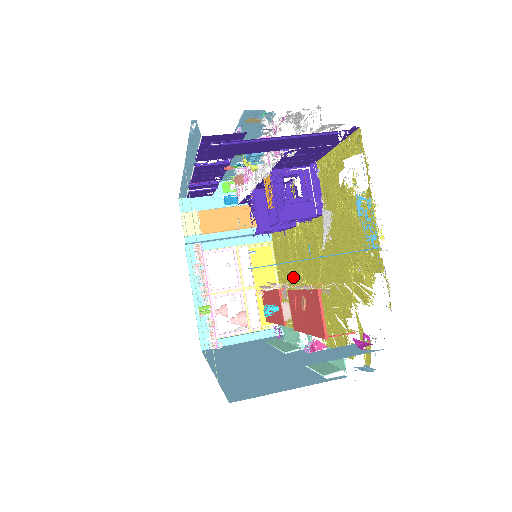
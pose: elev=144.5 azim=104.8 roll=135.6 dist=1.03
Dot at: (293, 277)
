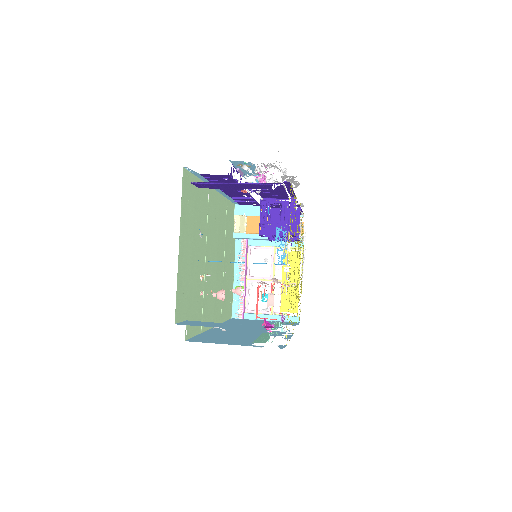
Dot at: occluded
